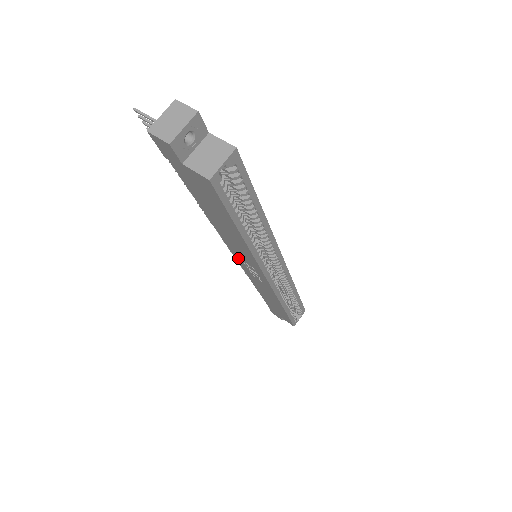
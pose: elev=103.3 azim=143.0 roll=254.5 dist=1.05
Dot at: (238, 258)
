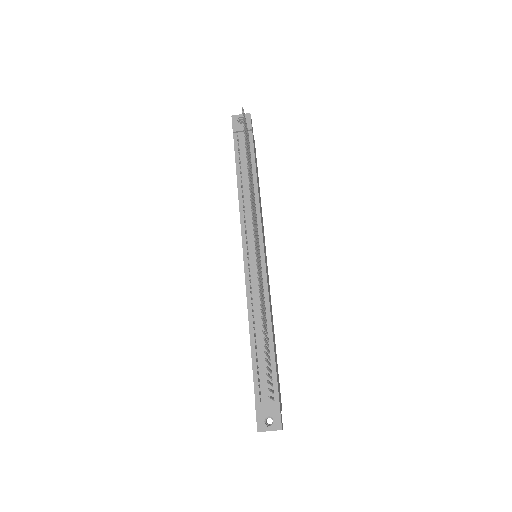
Dot at: (245, 268)
